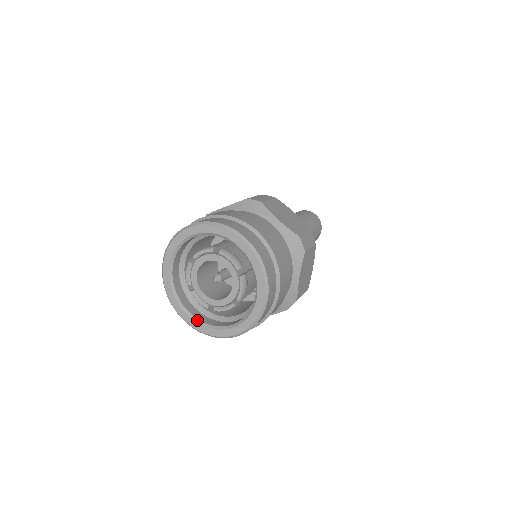
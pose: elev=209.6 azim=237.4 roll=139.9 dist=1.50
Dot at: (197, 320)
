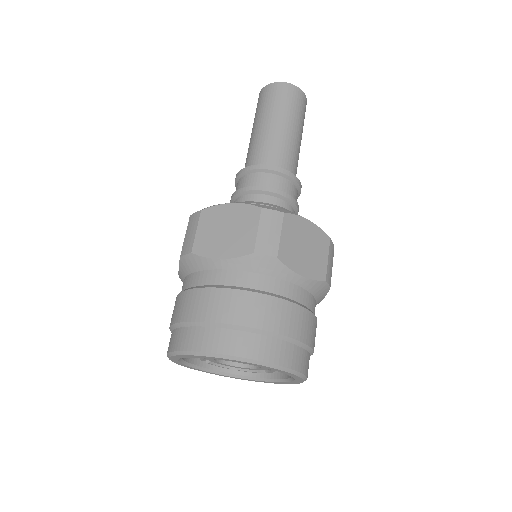
Dot at: (217, 372)
